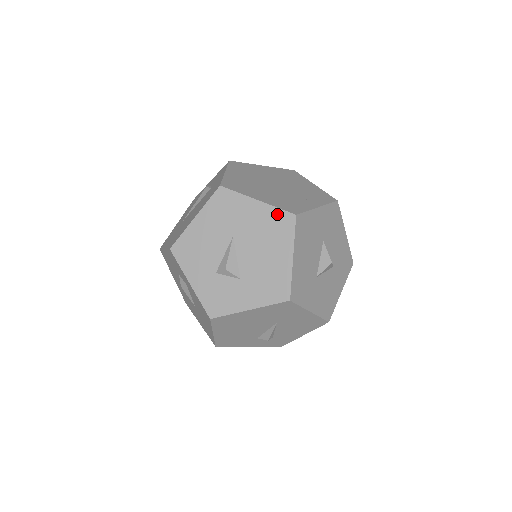
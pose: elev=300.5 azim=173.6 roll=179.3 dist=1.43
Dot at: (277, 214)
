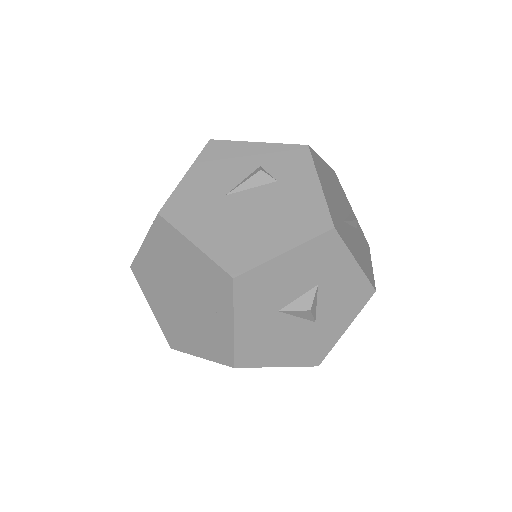
Dot at: occluded
